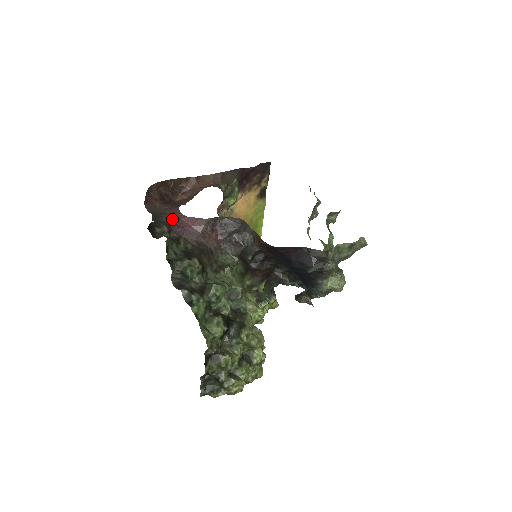
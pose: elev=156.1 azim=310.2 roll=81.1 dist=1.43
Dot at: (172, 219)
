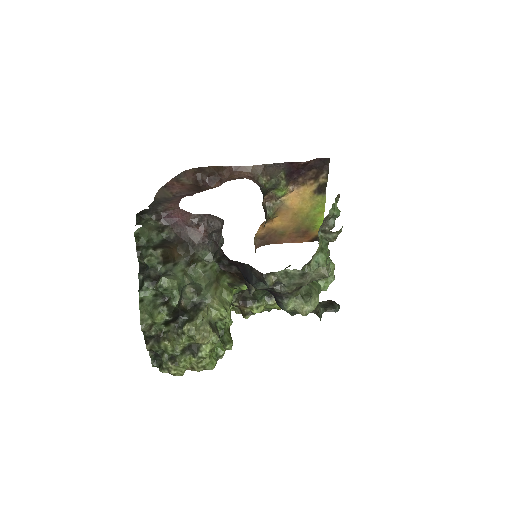
Dot at: (167, 208)
